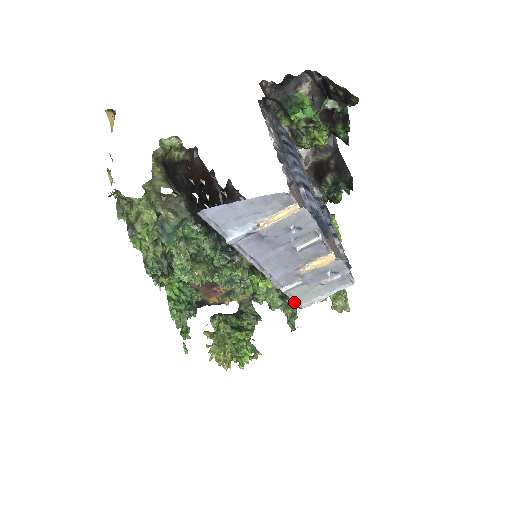
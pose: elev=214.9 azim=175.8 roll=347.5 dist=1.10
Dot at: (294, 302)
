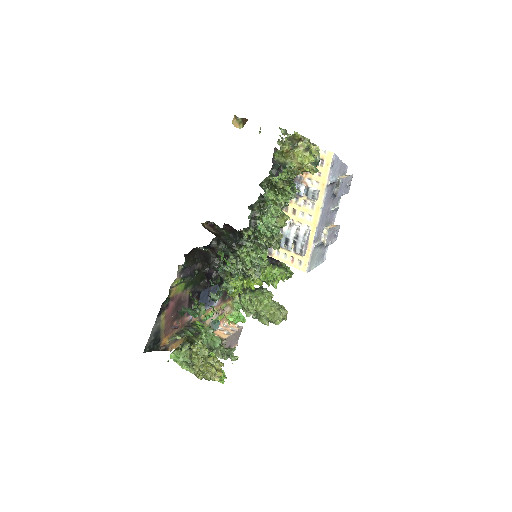
Dot at: (308, 264)
